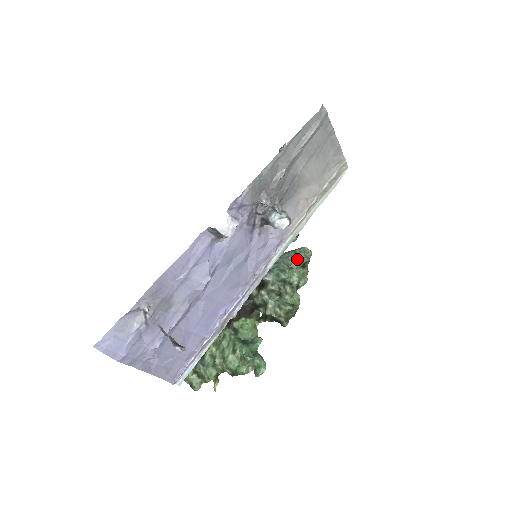
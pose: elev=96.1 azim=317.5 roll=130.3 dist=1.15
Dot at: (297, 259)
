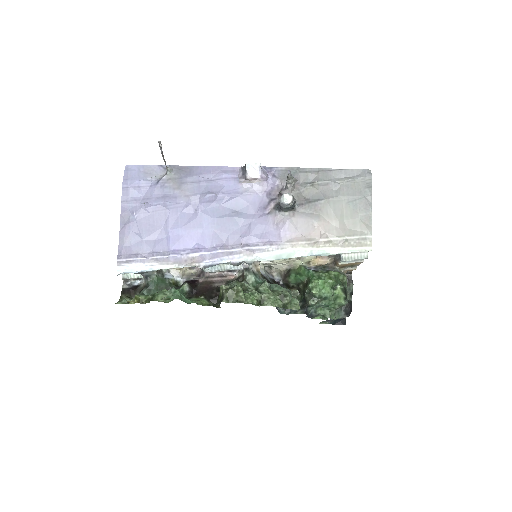
Dot at: (282, 291)
